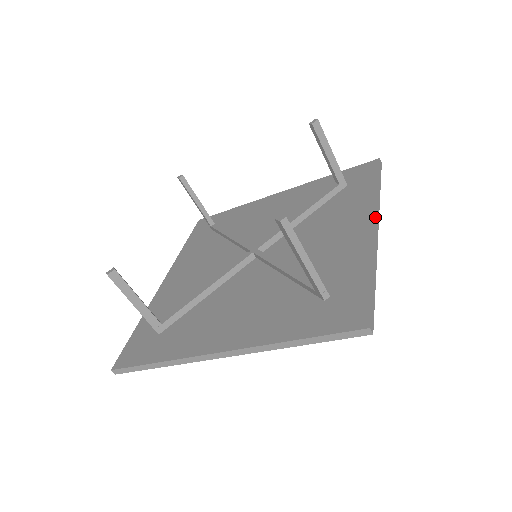
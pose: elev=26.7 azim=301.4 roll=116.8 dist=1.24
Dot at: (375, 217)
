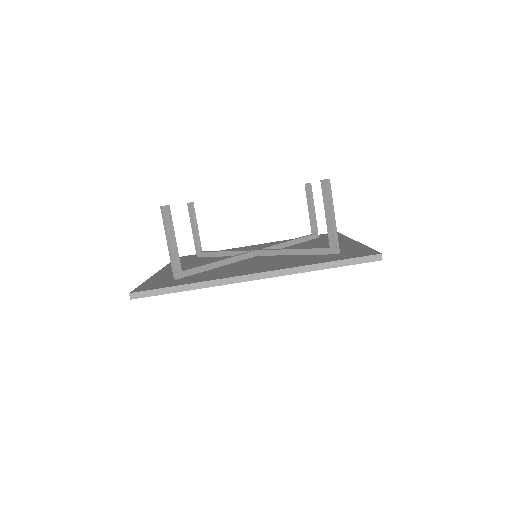
Dot at: (352, 239)
